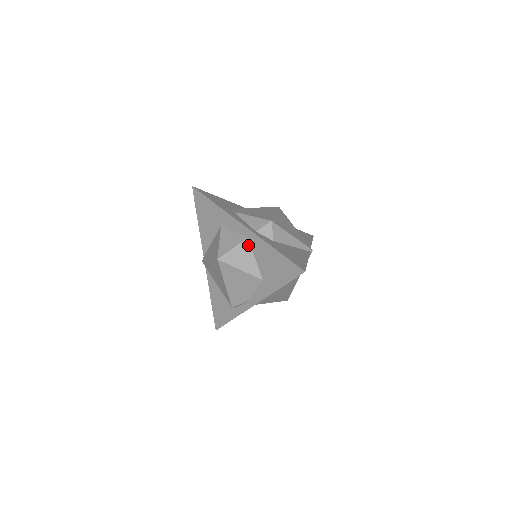
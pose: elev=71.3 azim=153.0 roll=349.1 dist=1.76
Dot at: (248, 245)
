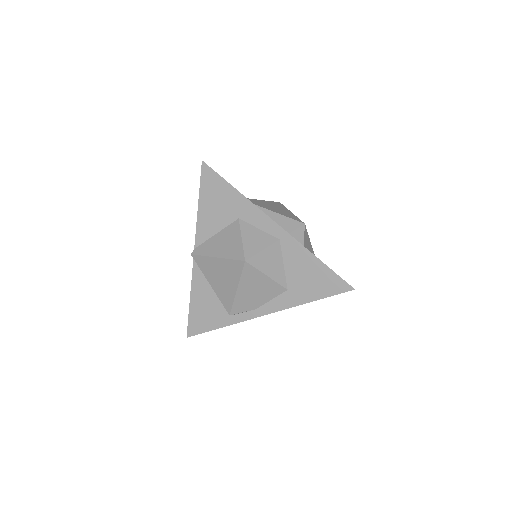
Dot at: (279, 248)
